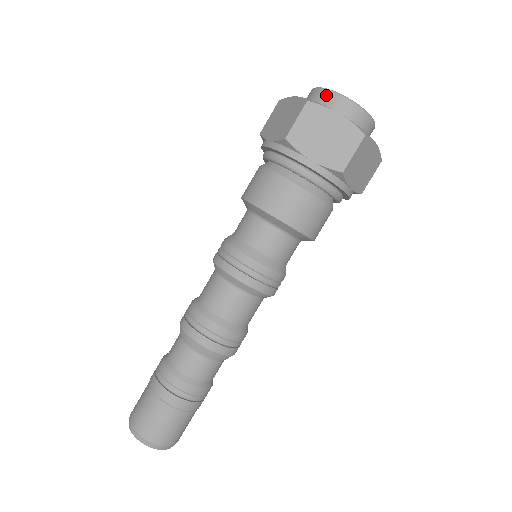
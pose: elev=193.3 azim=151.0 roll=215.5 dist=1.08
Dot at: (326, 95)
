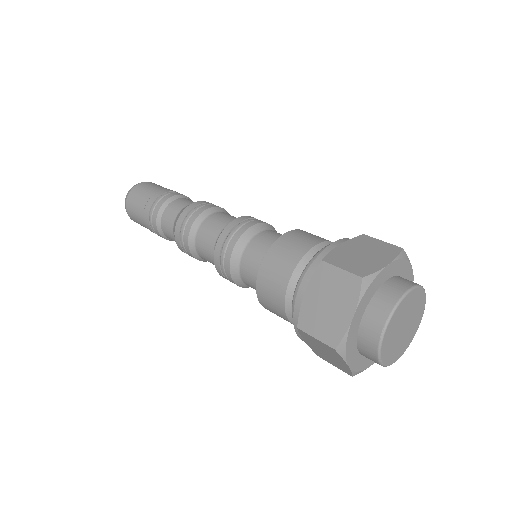
Dot at: (372, 345)
